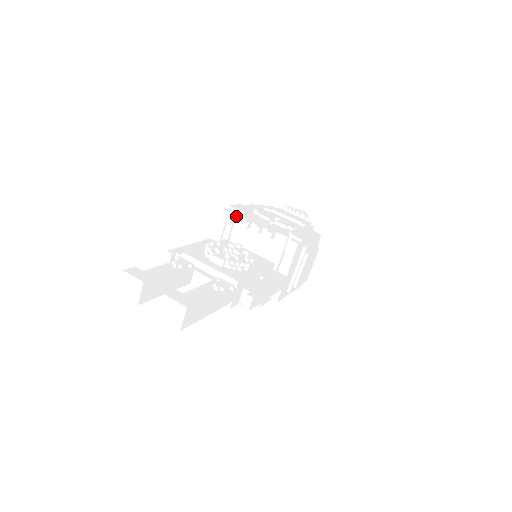
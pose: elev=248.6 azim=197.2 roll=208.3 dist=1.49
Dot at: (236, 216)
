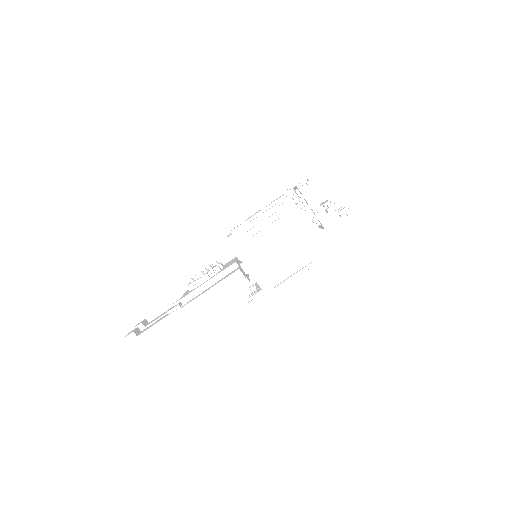
Dot at: occluded
